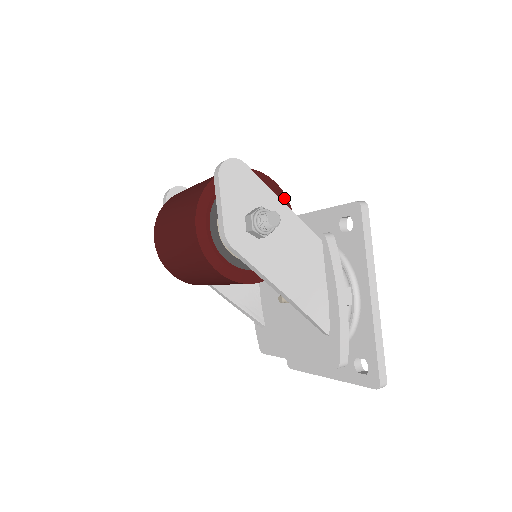
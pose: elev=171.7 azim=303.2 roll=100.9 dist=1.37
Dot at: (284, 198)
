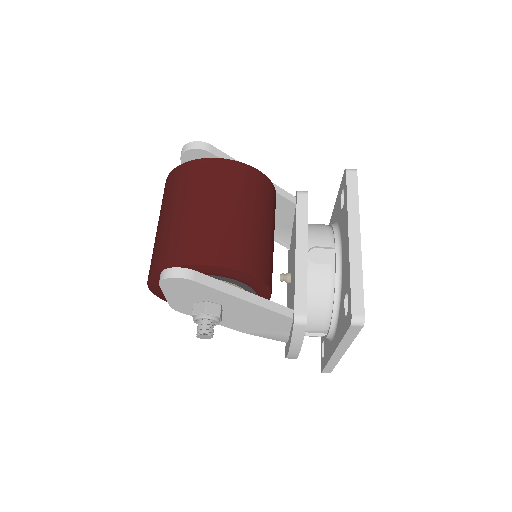
Dot at: (259, 284)
